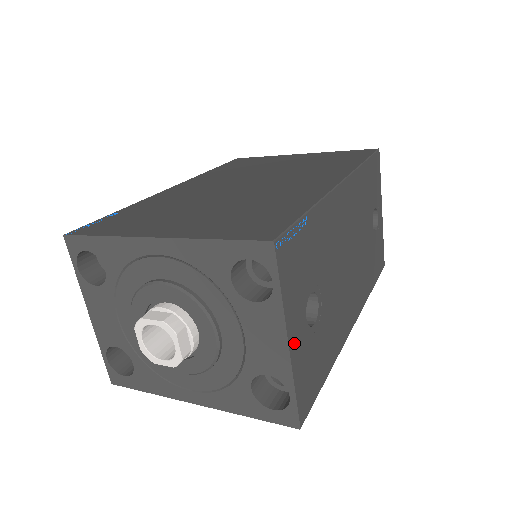
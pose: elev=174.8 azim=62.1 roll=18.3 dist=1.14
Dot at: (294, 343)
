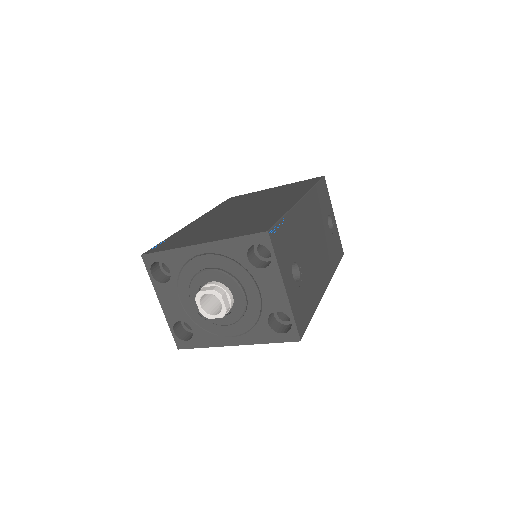
Dot at: (288, 289)
